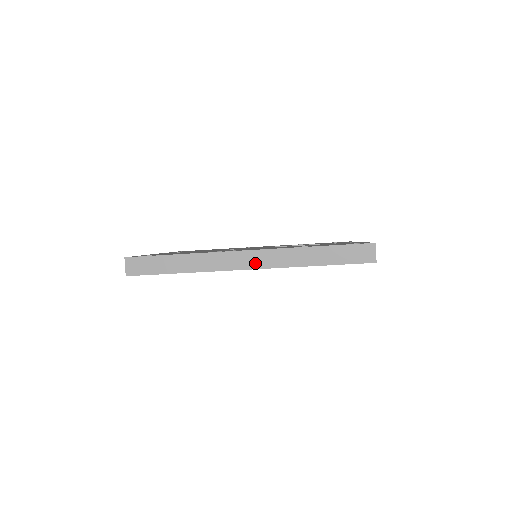
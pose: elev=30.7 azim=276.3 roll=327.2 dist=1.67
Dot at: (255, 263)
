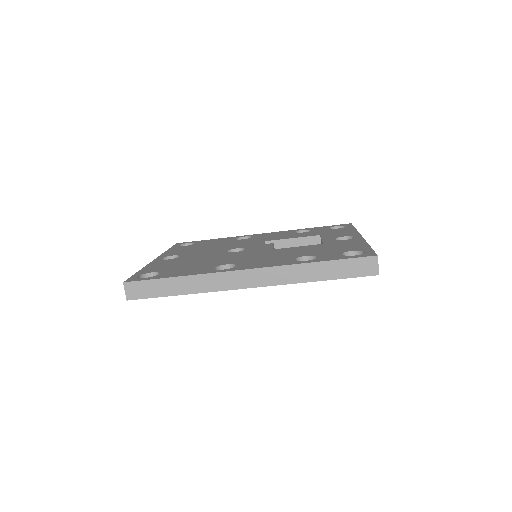
Dot at: (256, 281)
